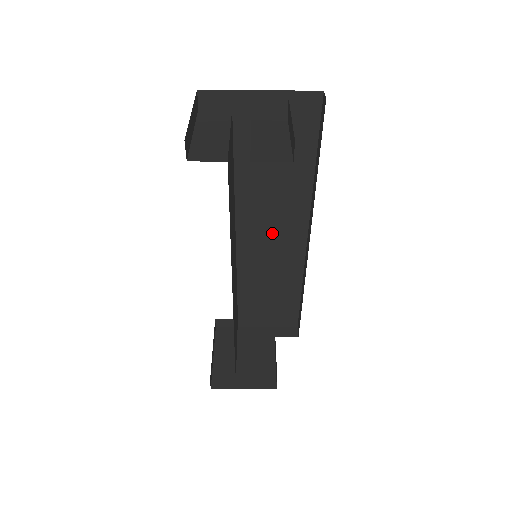
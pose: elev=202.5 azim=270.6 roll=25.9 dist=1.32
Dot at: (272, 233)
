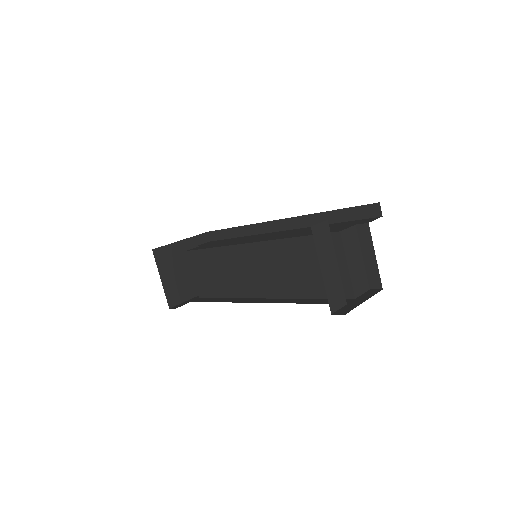
Dot at: occluded
